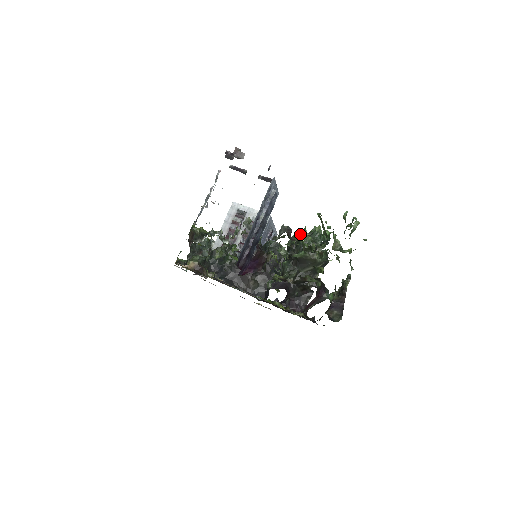
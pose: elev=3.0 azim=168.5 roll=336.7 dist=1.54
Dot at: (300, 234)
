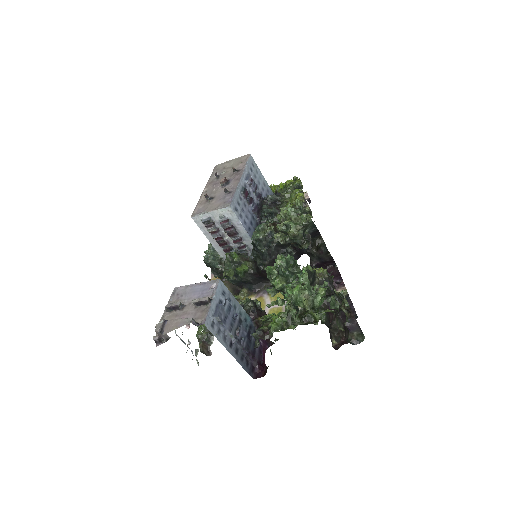
Dot at: (271, 328)
